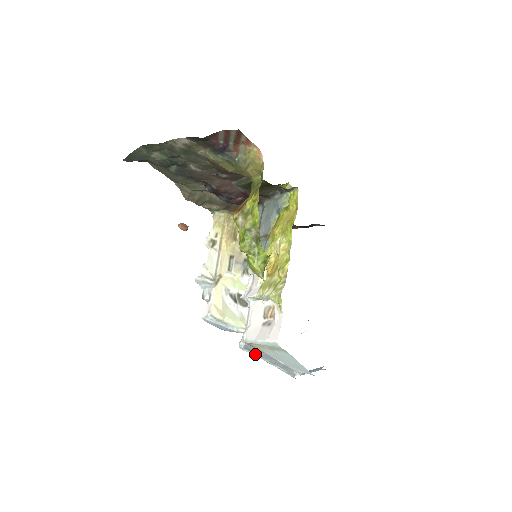
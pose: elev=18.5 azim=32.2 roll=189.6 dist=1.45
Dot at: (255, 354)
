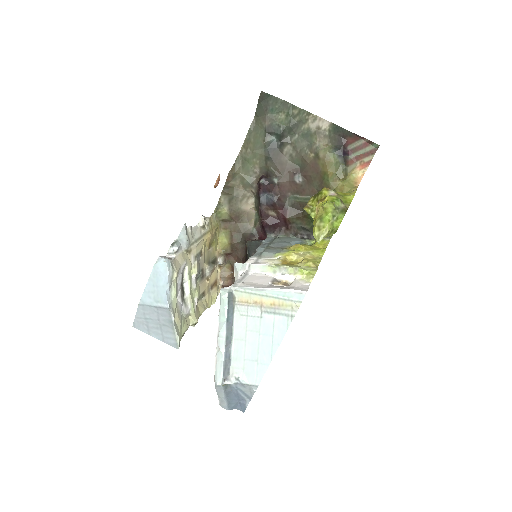
Dot at: (227, 313)
